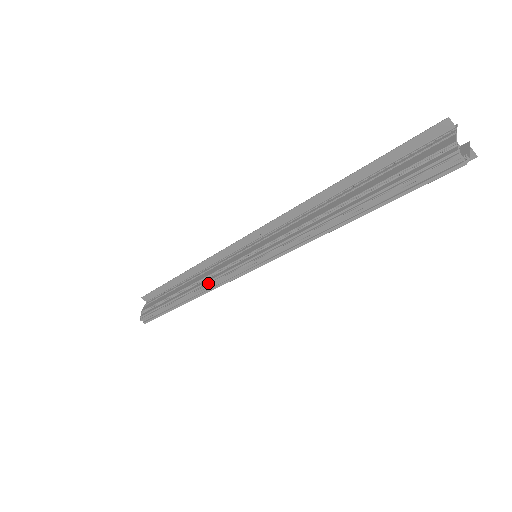
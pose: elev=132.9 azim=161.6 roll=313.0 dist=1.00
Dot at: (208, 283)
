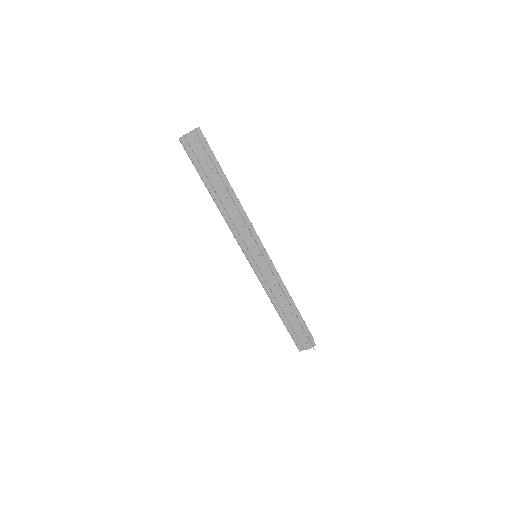
Dot at: (230, 227)
